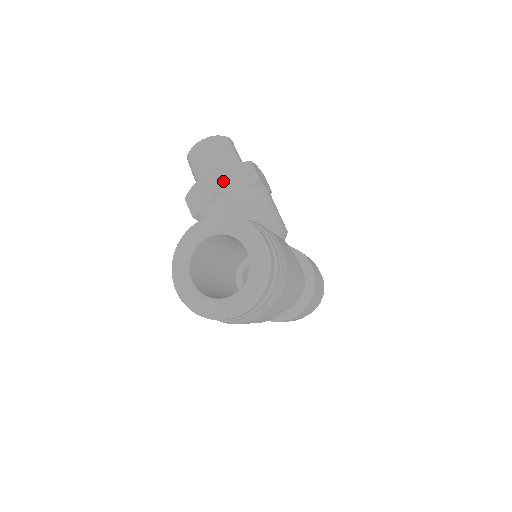
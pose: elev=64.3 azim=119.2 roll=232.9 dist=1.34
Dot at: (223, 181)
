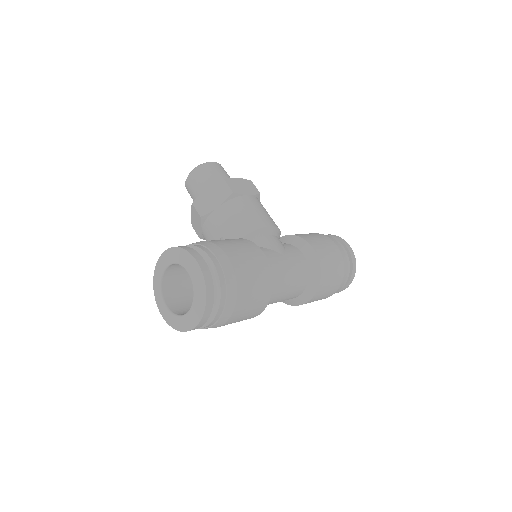
Dot at: (204, 205)
